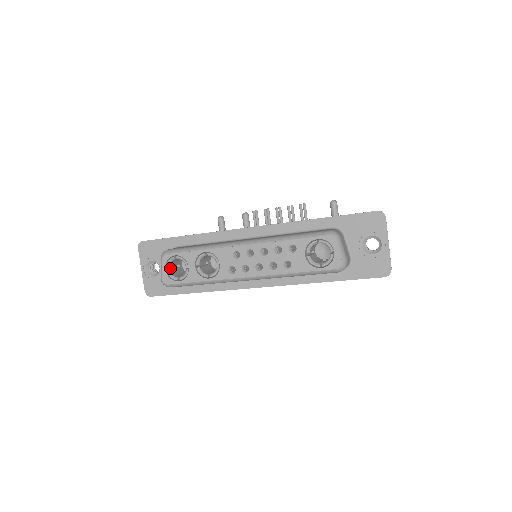
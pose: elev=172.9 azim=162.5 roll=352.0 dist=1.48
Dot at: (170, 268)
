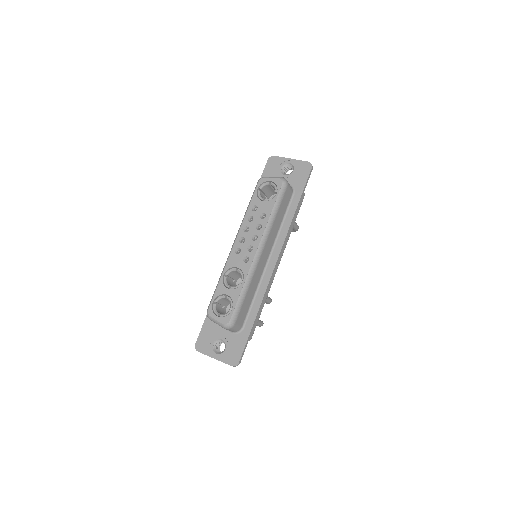
Dot at: occluded
